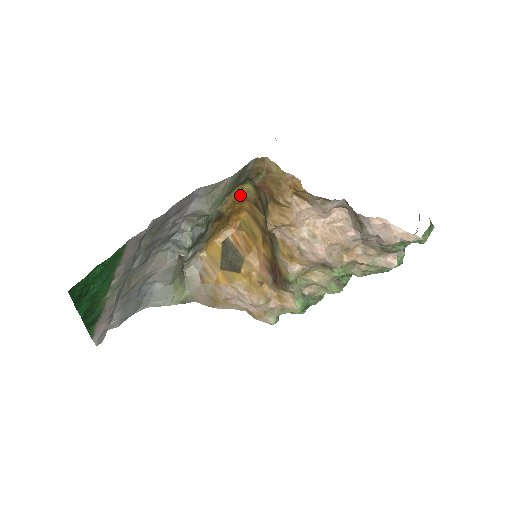
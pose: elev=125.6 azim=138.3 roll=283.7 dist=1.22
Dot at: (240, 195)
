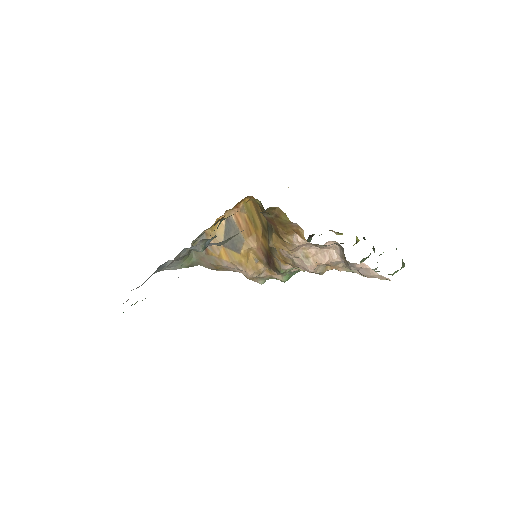
Dot at: (247, 201)
